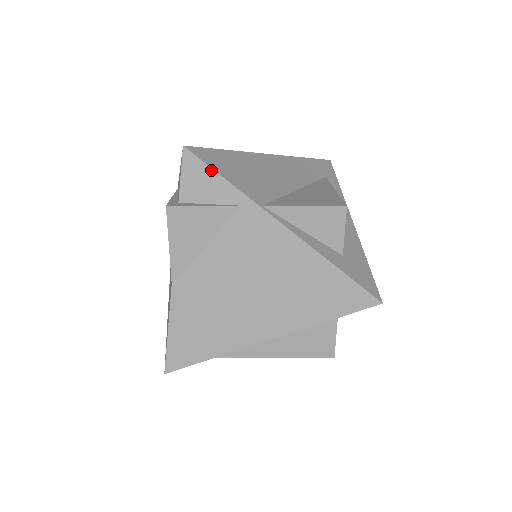
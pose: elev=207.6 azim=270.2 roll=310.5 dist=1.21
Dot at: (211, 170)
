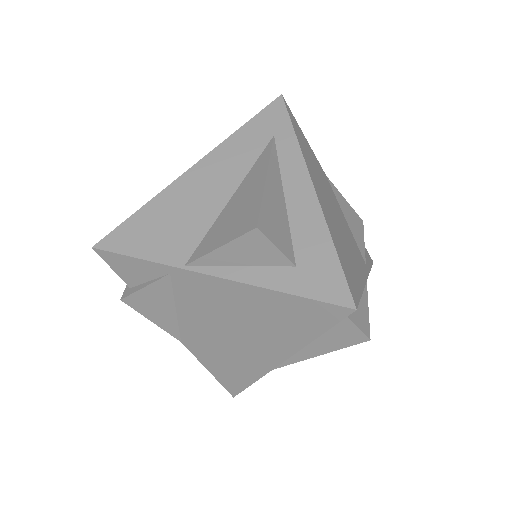
Dot at: (125, 257)
